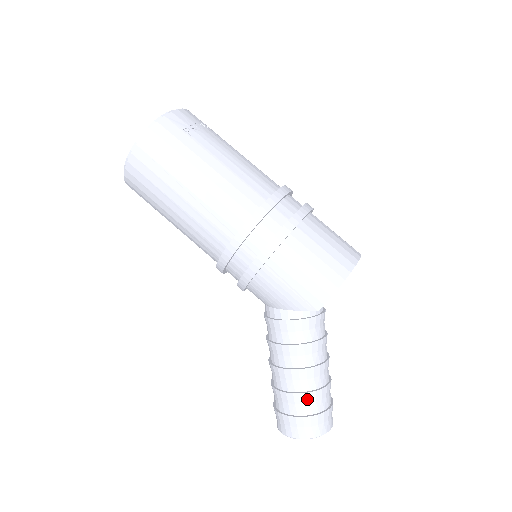
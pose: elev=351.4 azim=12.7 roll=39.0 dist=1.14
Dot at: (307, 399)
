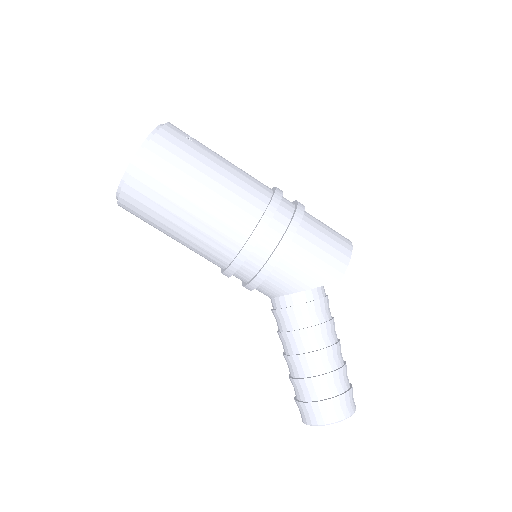
Dot at: (338, 377)
